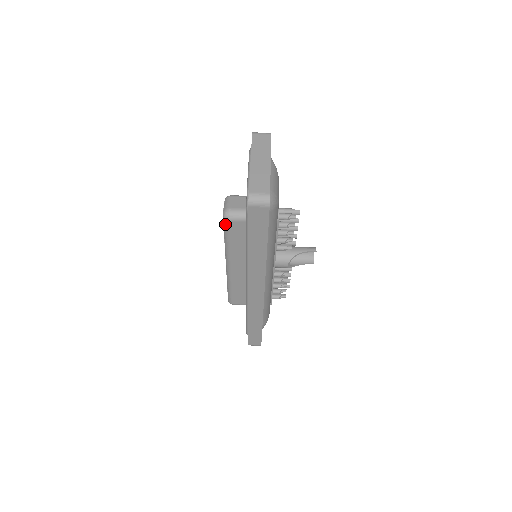
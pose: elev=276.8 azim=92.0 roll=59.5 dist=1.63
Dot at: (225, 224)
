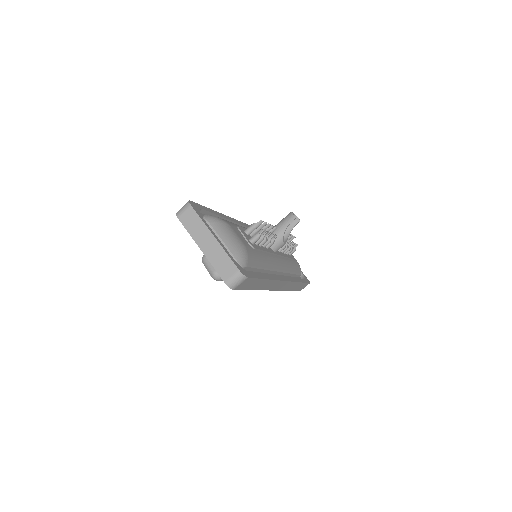
Dot at: occluded
